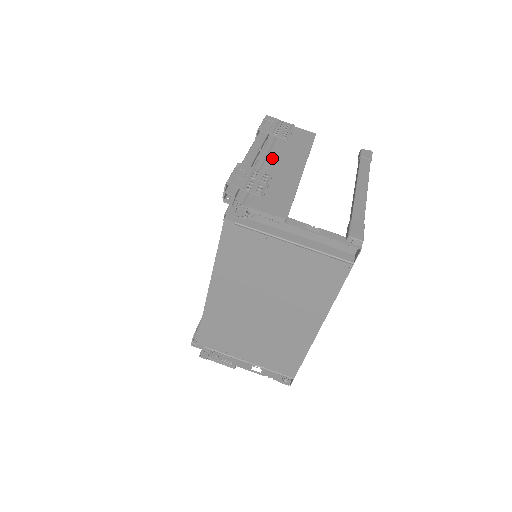
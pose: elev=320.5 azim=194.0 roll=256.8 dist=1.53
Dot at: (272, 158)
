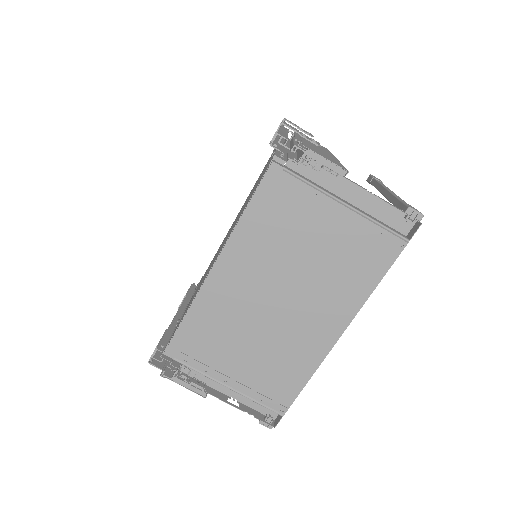
Dot at: (305, 140)
